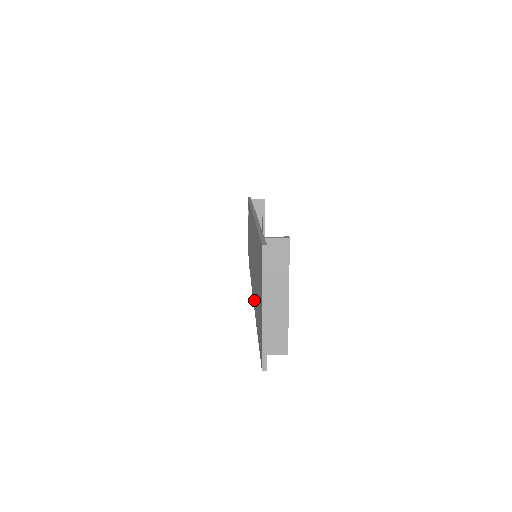
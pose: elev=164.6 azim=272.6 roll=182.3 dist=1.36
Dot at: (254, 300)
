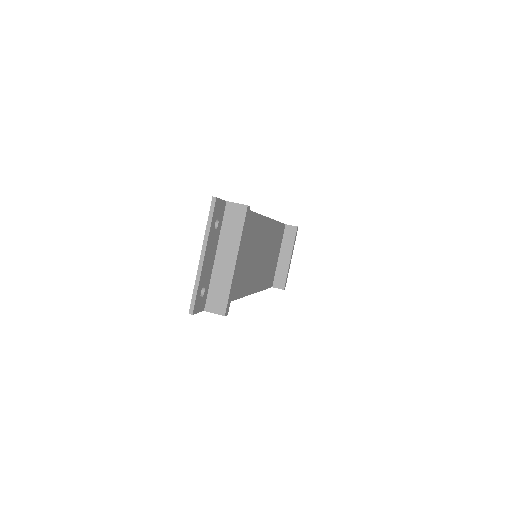
Dot at: occluded
